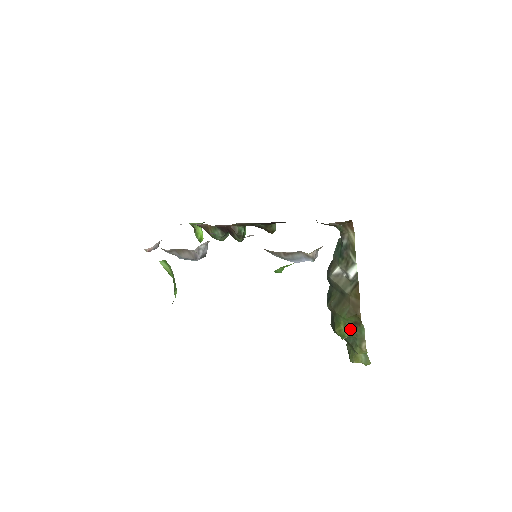
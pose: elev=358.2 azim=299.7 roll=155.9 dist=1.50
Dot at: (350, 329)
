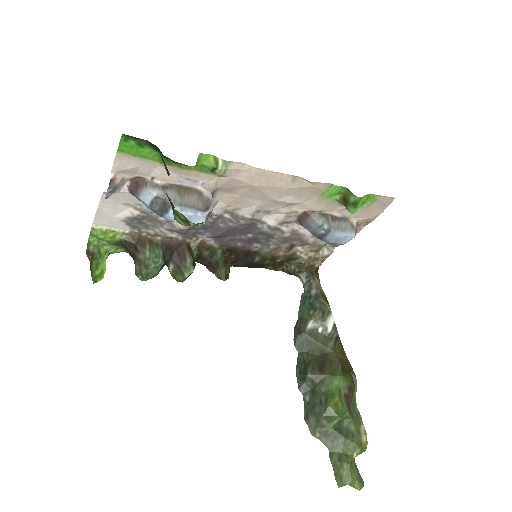
Dot at: (346, 401)
